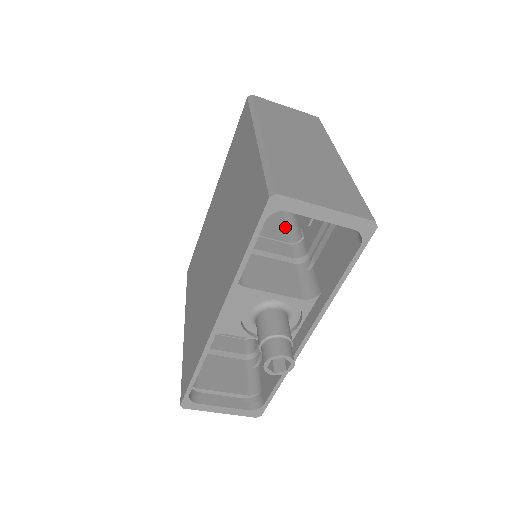
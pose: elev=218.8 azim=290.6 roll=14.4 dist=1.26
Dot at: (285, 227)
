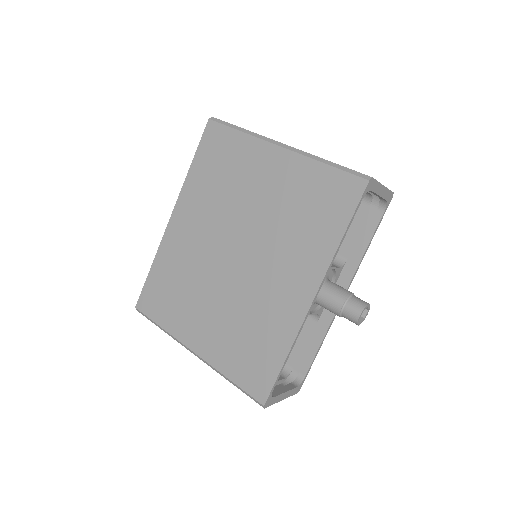
Dot at: occluded
